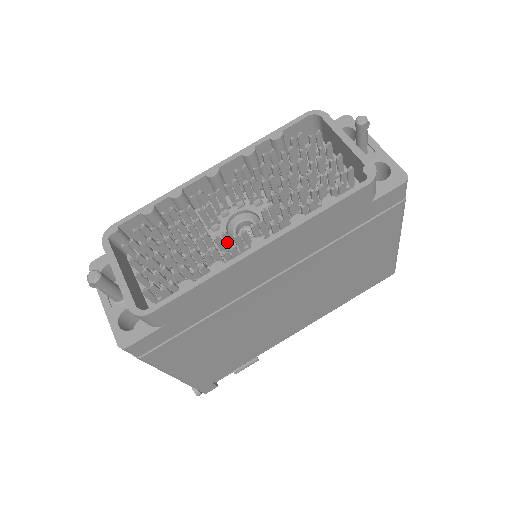
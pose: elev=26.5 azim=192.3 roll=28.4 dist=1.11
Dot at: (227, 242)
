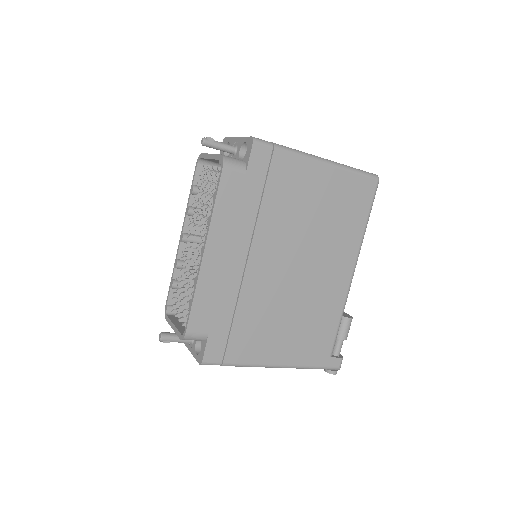
Dot at: occluded
